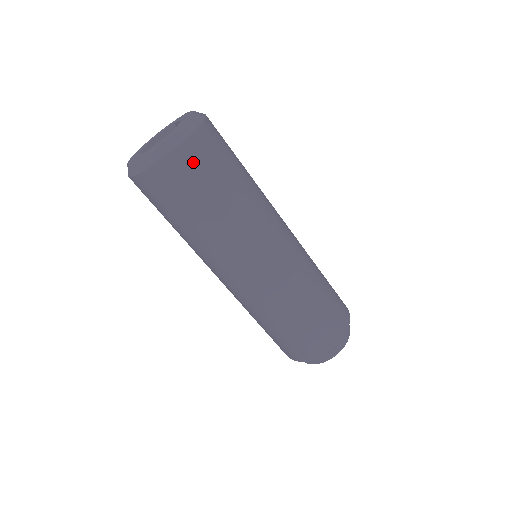
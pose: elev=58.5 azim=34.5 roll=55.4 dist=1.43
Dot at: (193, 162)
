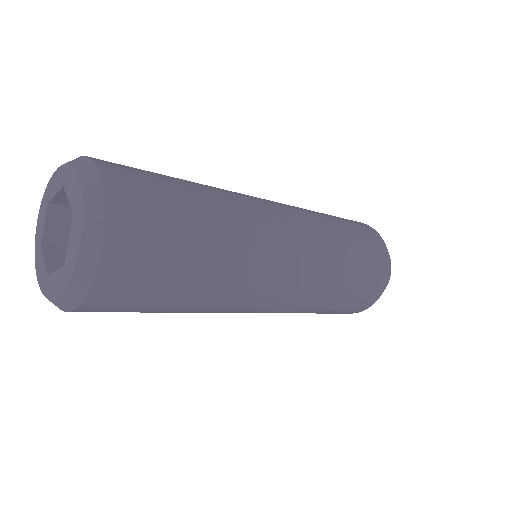
Dot at: occluded
